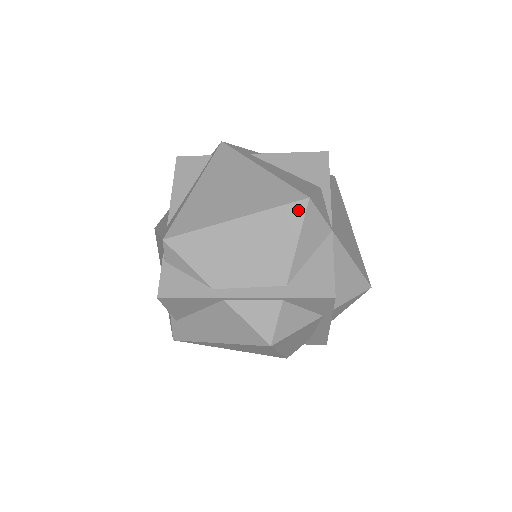
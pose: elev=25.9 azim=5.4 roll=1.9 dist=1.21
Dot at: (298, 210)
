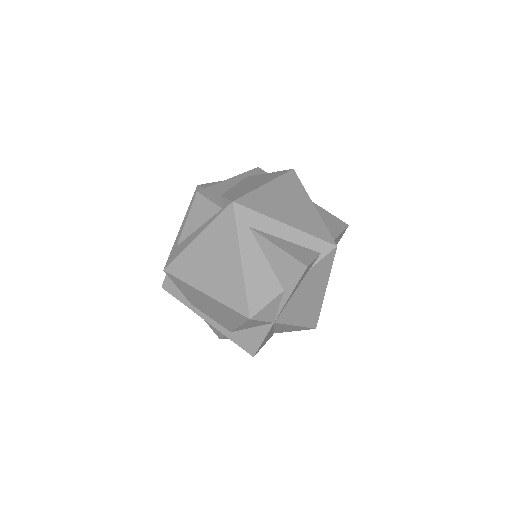
Dot at: (242, 318)
